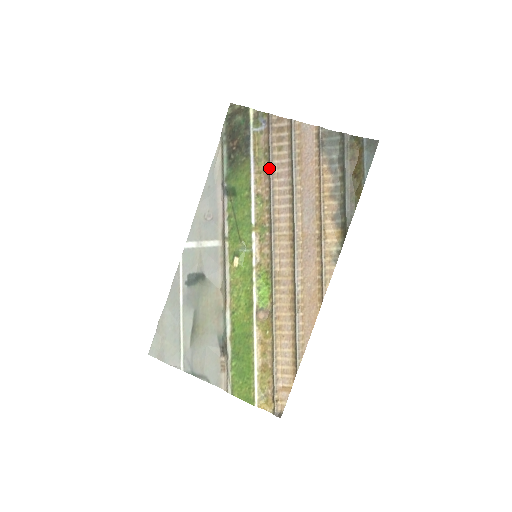
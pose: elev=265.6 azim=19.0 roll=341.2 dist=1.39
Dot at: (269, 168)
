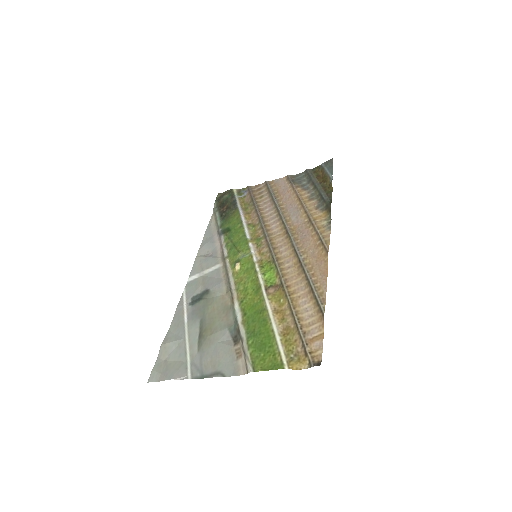
Dot at: (255, 208)
